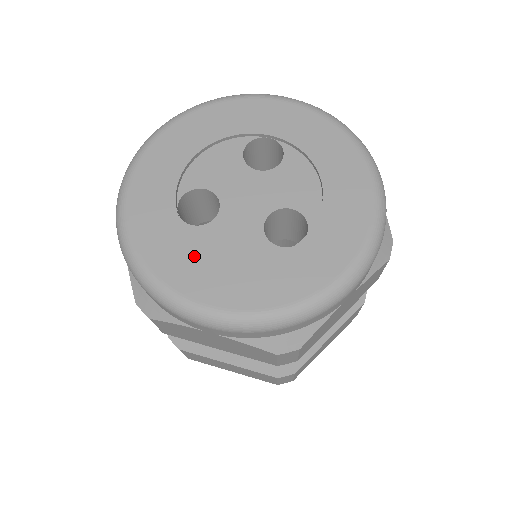
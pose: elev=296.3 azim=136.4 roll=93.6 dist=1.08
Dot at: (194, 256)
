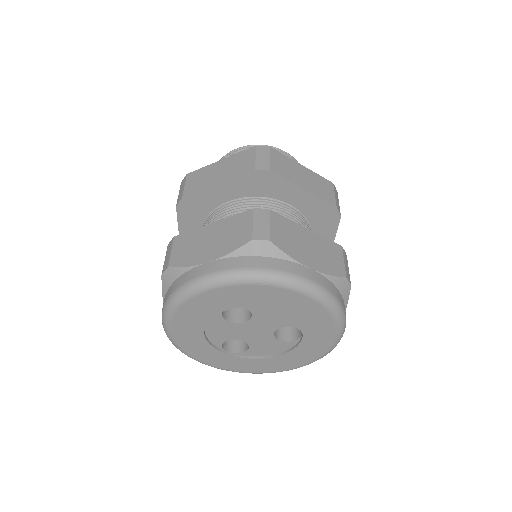
Dot at: (259, 362)
